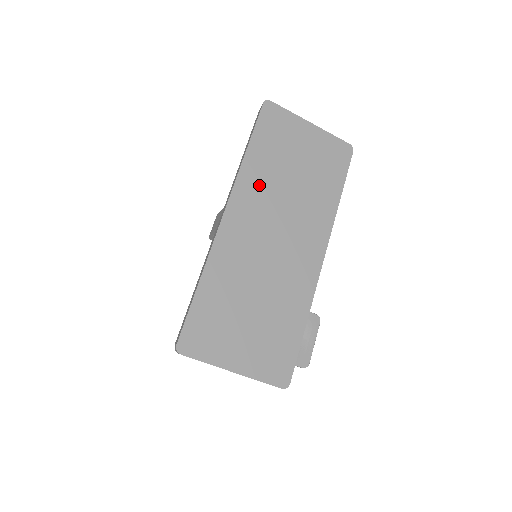
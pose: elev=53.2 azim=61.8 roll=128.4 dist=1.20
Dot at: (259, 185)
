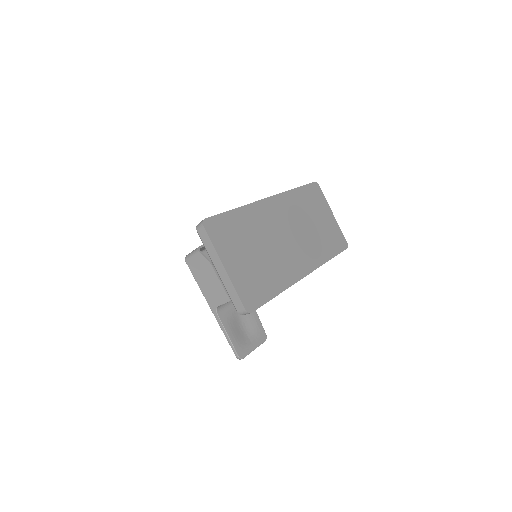
Dot at: (293, 207)
